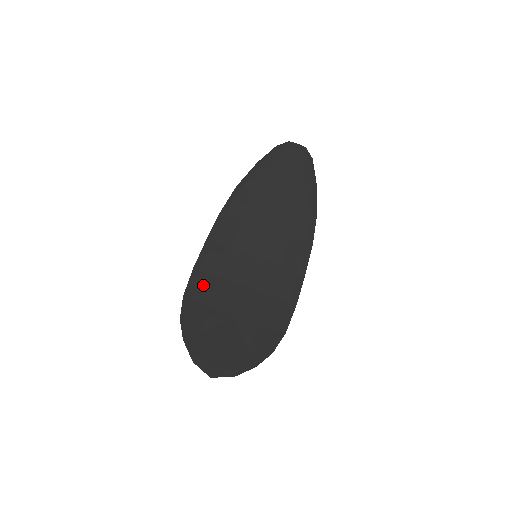
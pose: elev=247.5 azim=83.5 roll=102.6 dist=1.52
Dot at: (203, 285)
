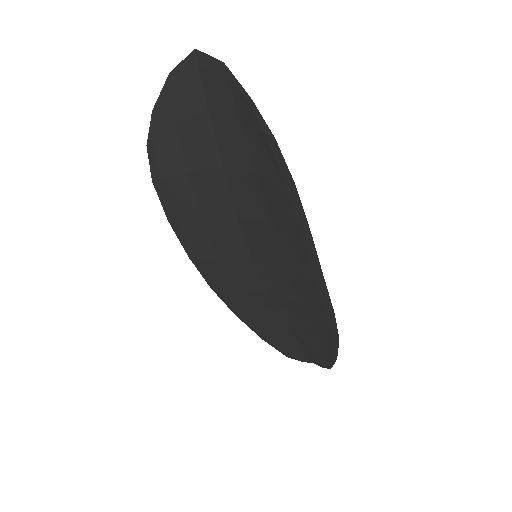
Dot at: (182, 200)
